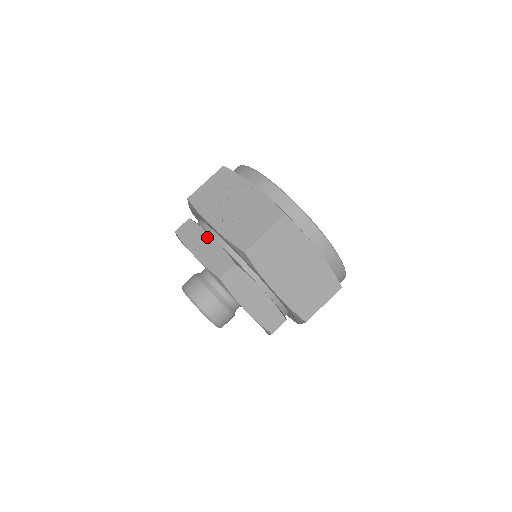
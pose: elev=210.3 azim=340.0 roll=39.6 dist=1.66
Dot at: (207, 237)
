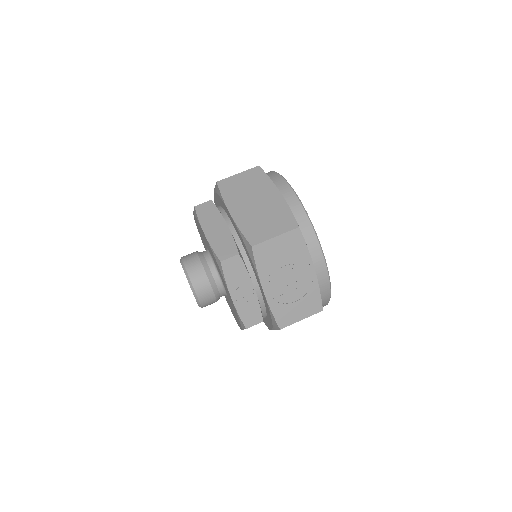
Dot at: (249, 284)
